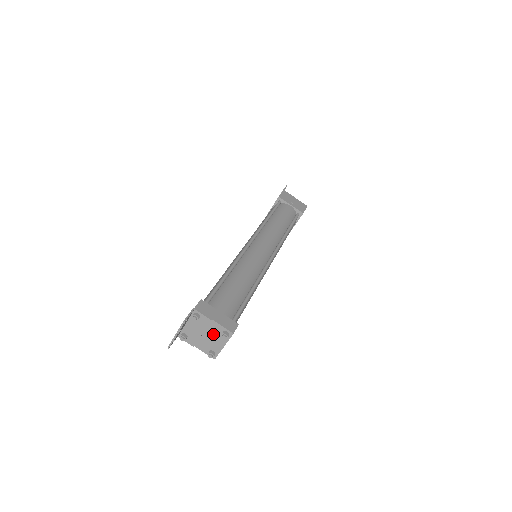
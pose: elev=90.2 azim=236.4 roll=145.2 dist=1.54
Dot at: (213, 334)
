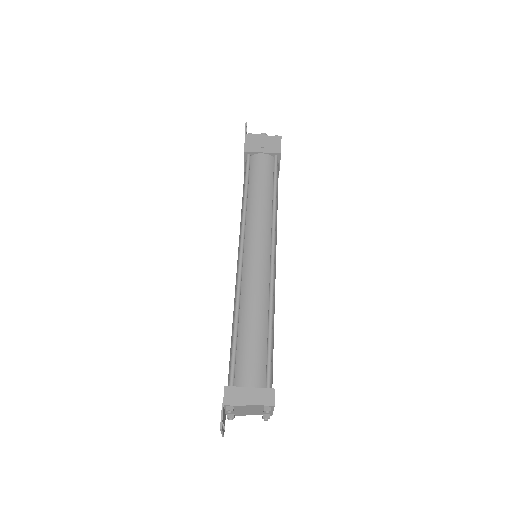
Dot at: (256, 409)
